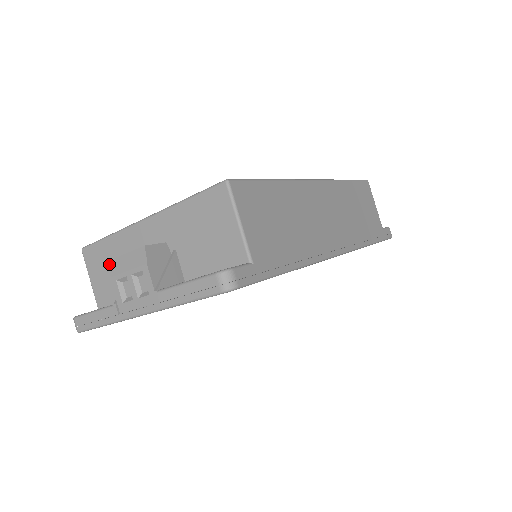
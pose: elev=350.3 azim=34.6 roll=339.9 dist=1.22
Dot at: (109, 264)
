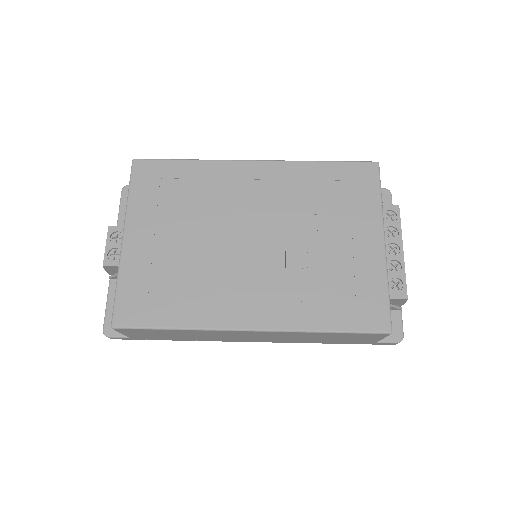
Dot at: (108, 228)
